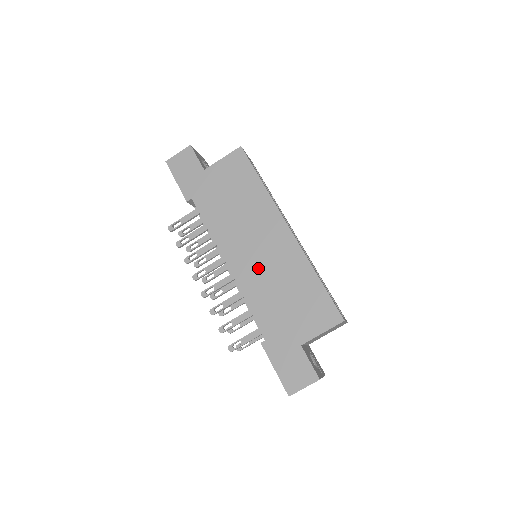
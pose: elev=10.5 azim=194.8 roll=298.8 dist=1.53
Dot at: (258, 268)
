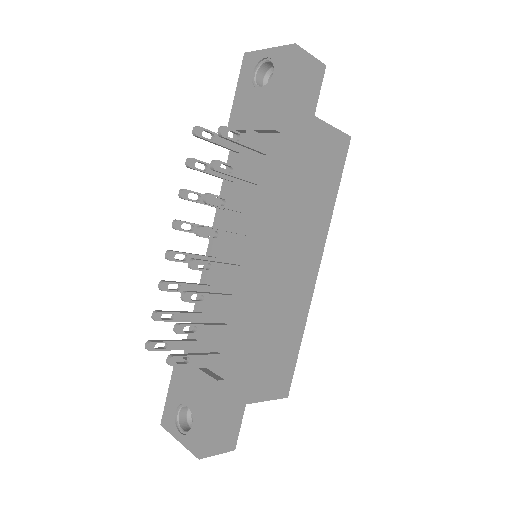
Dot at: (273, 289)
